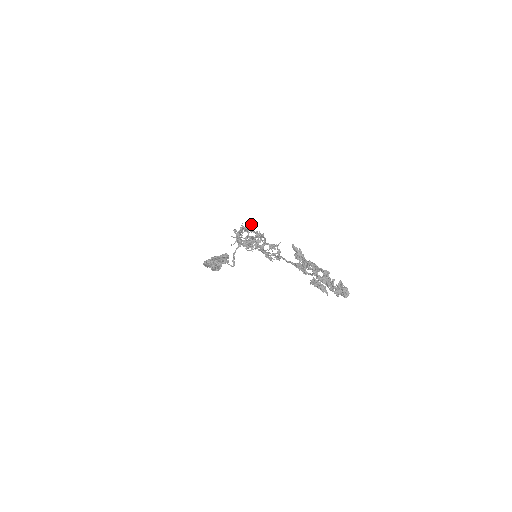
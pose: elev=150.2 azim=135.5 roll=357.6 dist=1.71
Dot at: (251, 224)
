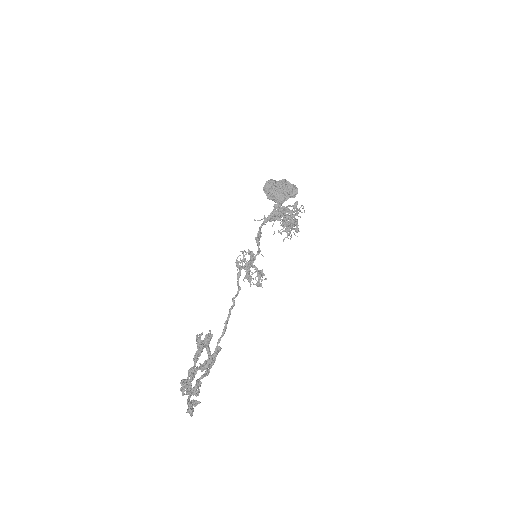
Dot at: (293, 216)
